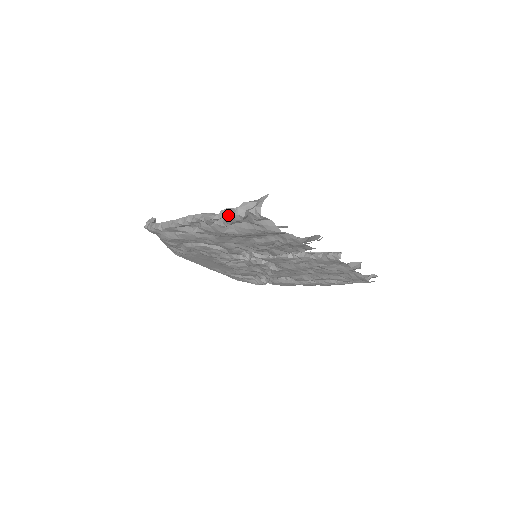
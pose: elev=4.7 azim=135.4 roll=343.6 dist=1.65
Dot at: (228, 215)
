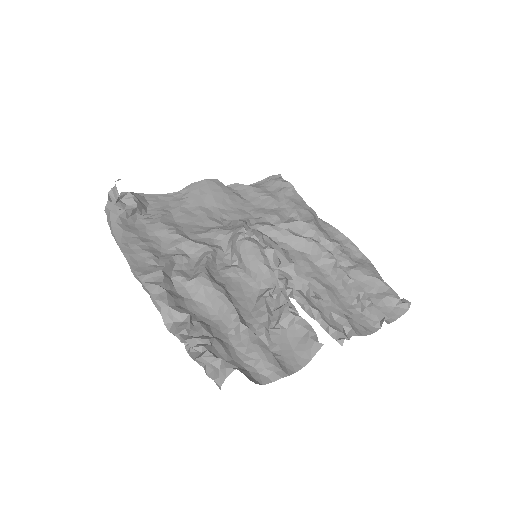
Dot at: occluded
